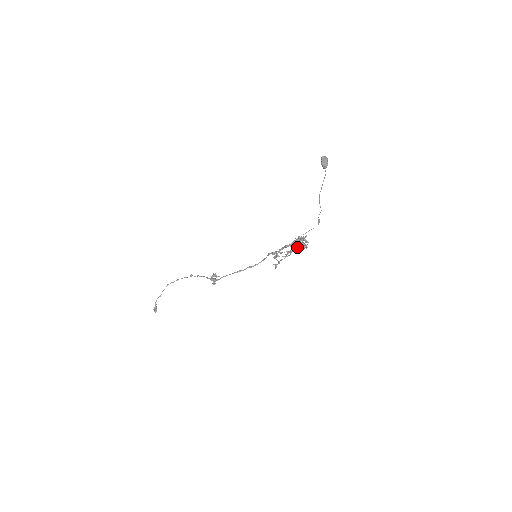
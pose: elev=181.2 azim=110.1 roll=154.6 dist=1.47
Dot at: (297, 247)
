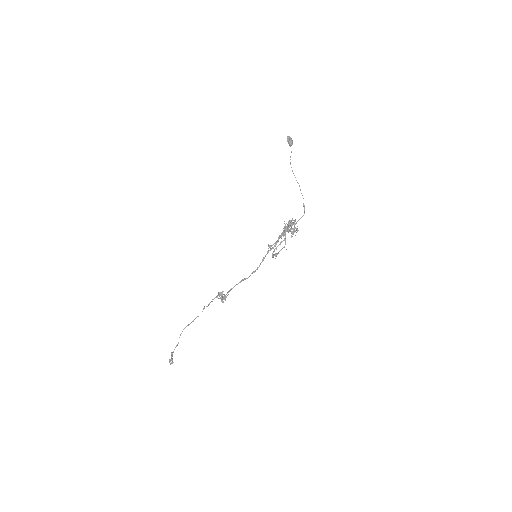
Dot at: (287, 229)
